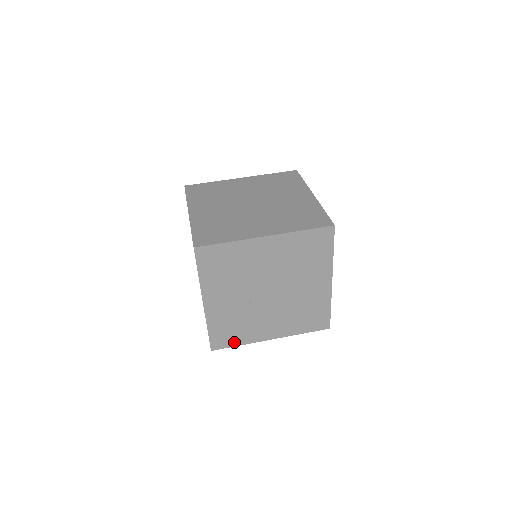
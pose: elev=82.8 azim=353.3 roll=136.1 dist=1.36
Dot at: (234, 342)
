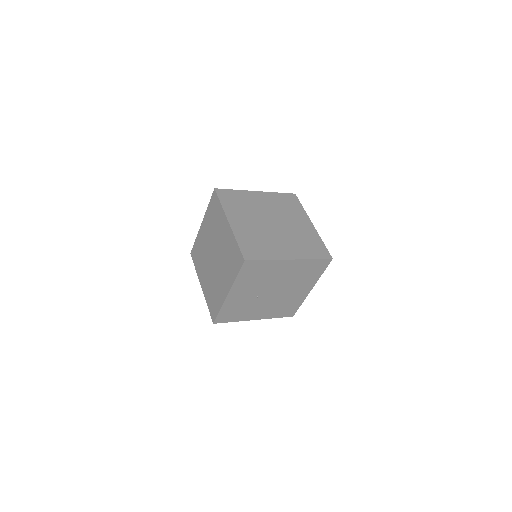
Dot at: (231, 319)
